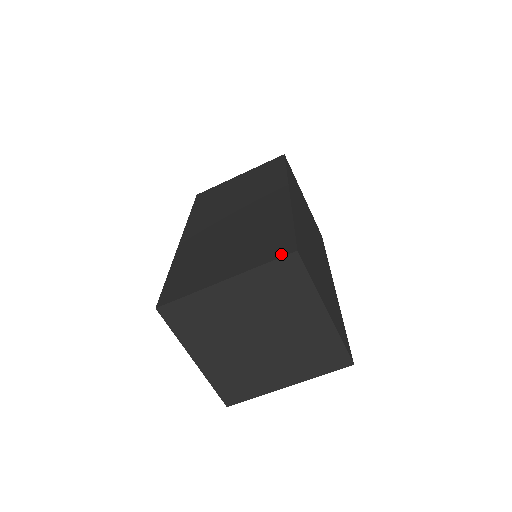
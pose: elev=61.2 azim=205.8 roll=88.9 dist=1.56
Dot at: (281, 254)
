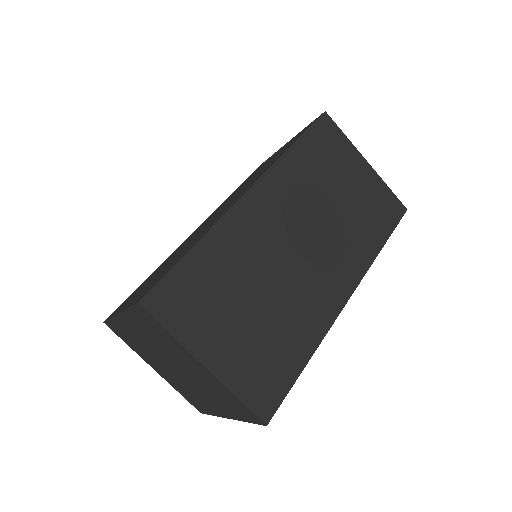
Dot at: (137, 300)
